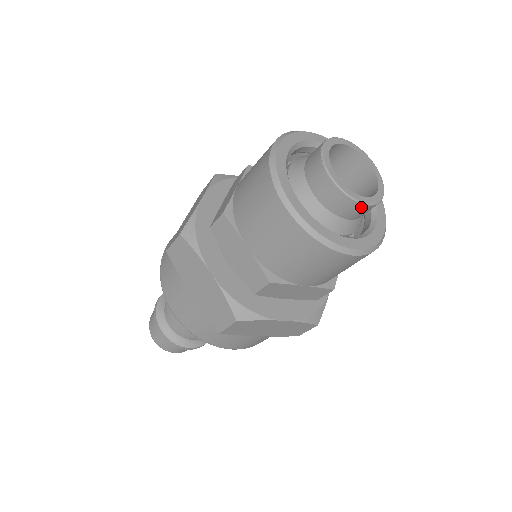
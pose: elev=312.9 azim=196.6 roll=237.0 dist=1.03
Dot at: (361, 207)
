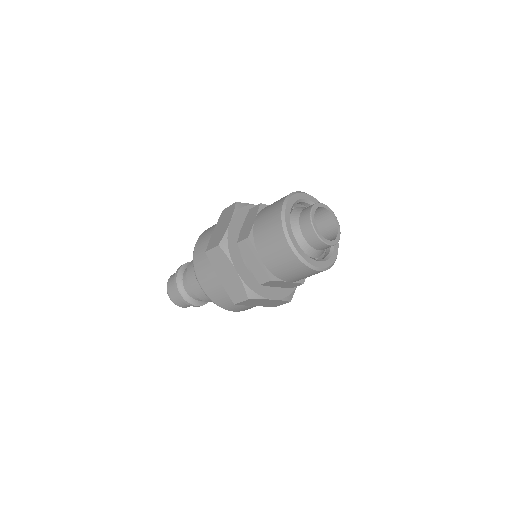
Dot at: (338, 238)
